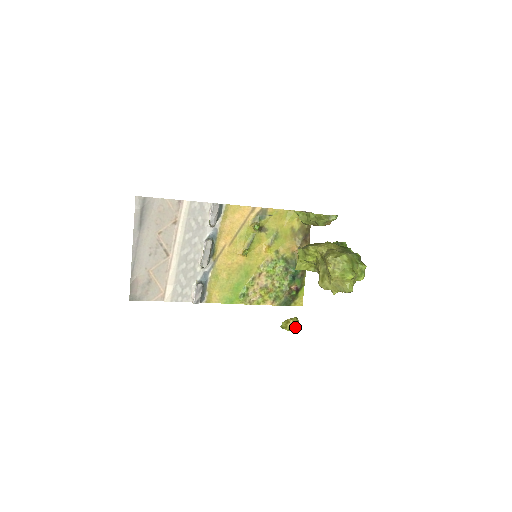
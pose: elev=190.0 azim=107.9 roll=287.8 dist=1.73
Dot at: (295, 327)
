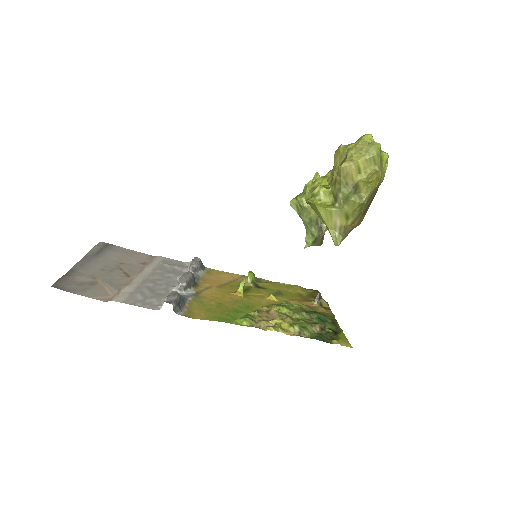
Dot at: occluded
